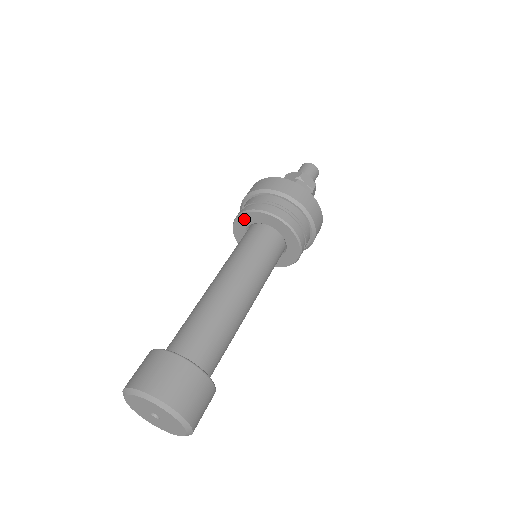
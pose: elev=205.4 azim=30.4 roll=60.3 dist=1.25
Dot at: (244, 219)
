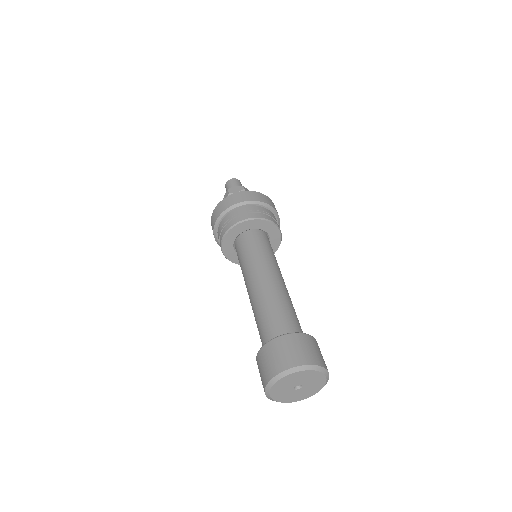
Dot at: (238, 228)
